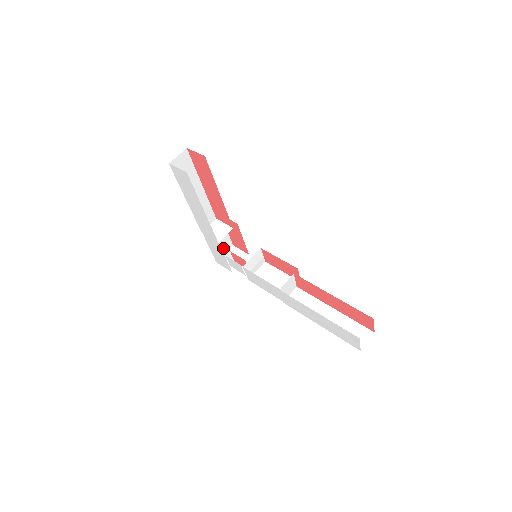
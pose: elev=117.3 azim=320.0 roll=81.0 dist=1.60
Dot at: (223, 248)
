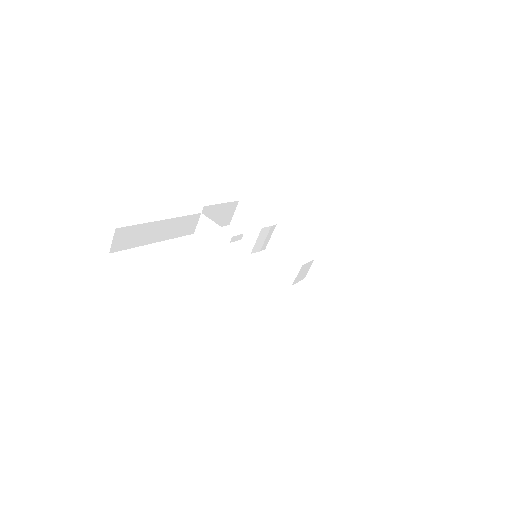
Dot at: (229, 213)
